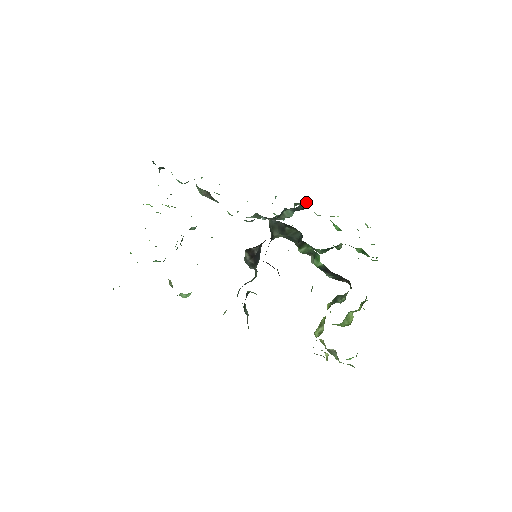
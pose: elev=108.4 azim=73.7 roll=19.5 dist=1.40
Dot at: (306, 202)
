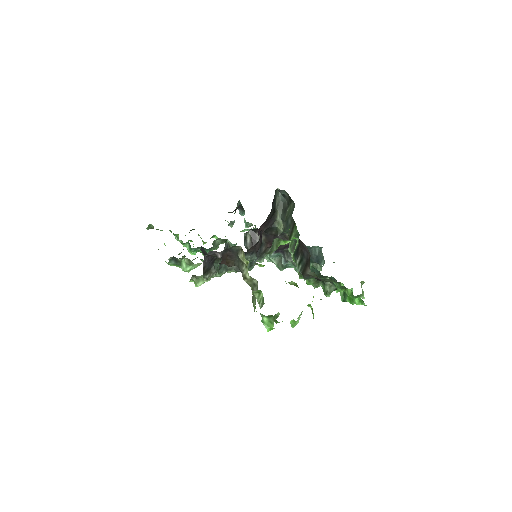
Dot at: (321, 253)
